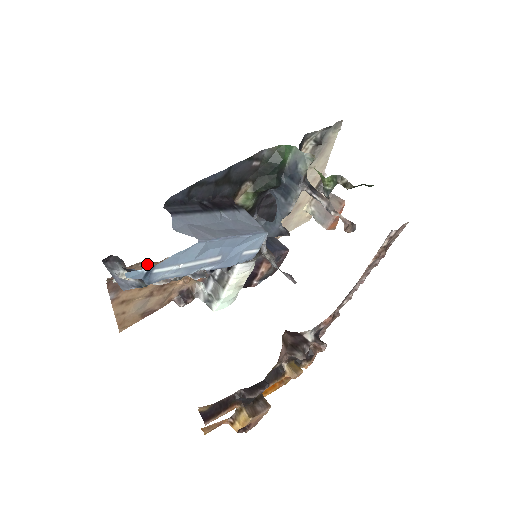
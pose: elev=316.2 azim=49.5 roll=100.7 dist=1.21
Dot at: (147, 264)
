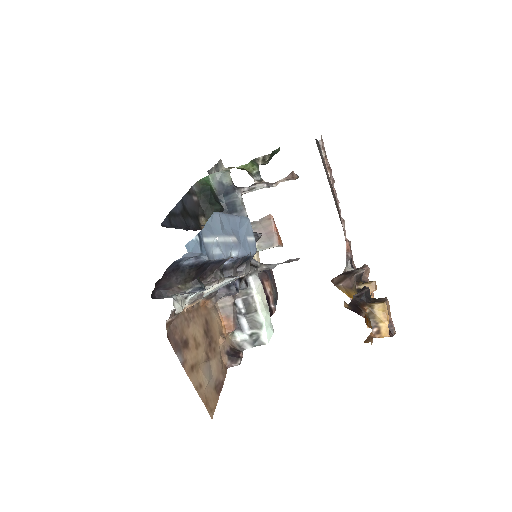
Dot at: (185, 311)
